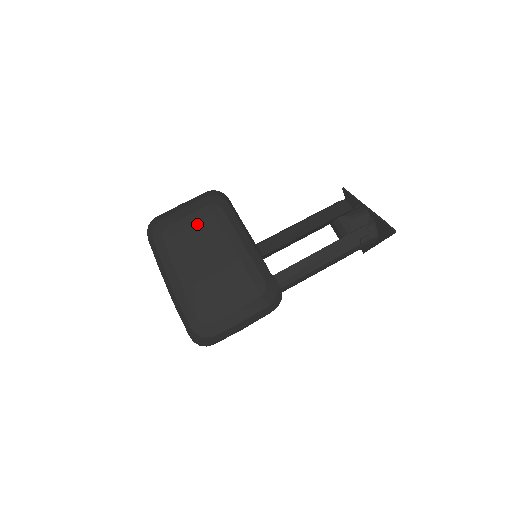
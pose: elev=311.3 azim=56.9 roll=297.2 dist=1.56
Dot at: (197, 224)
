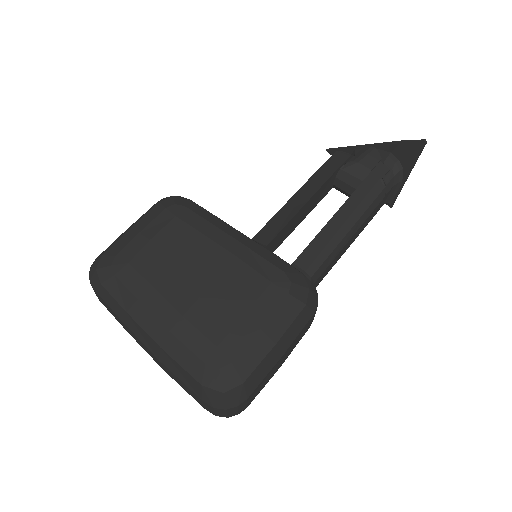
Dot at: (156, 236)
